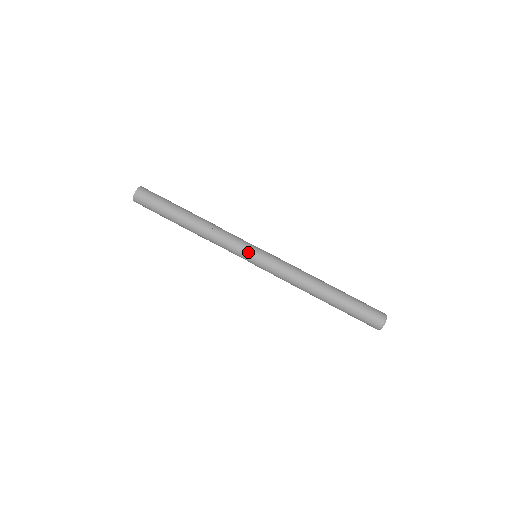
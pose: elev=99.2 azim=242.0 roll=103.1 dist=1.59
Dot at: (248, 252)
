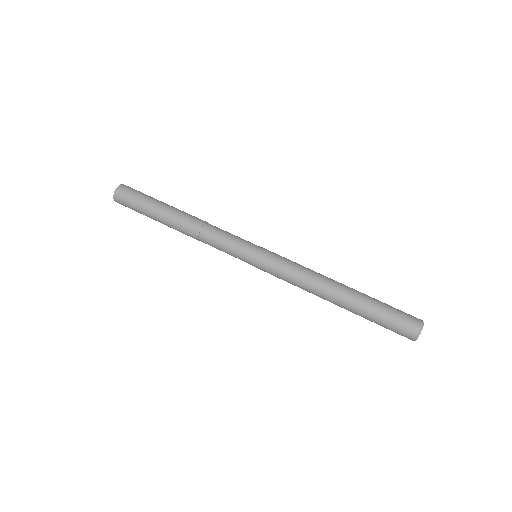
Dot at: (243, 258)
